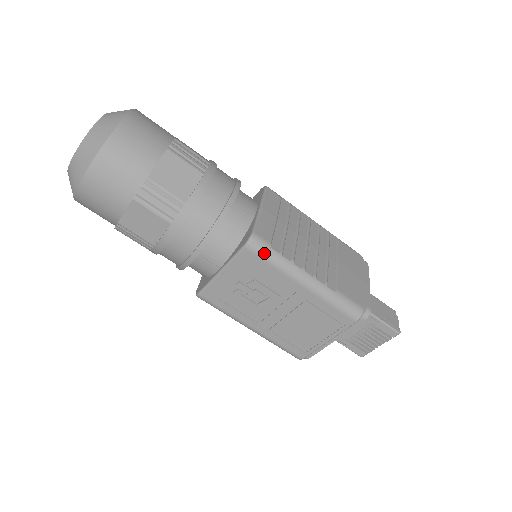
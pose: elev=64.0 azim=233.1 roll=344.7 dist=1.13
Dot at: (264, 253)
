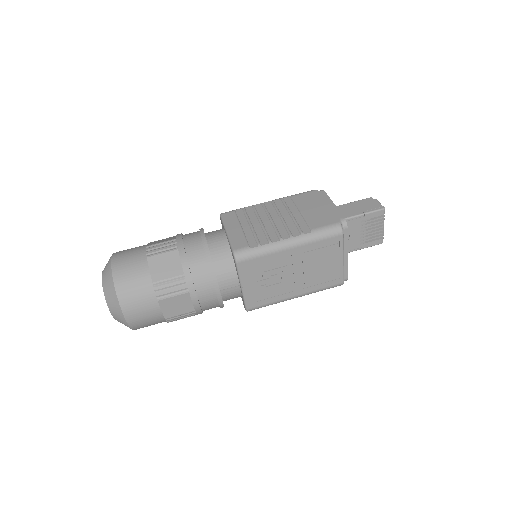
Dot at: (250, 255)
